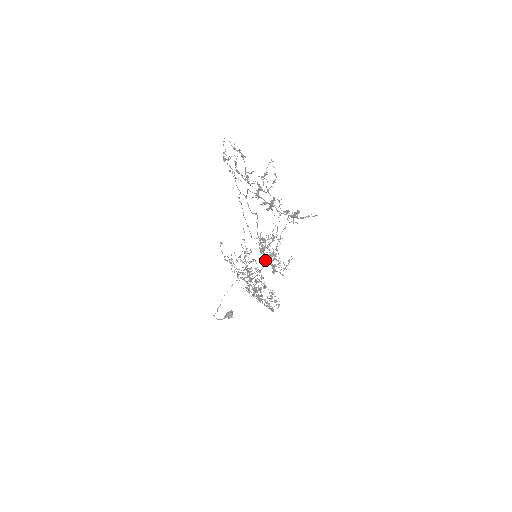
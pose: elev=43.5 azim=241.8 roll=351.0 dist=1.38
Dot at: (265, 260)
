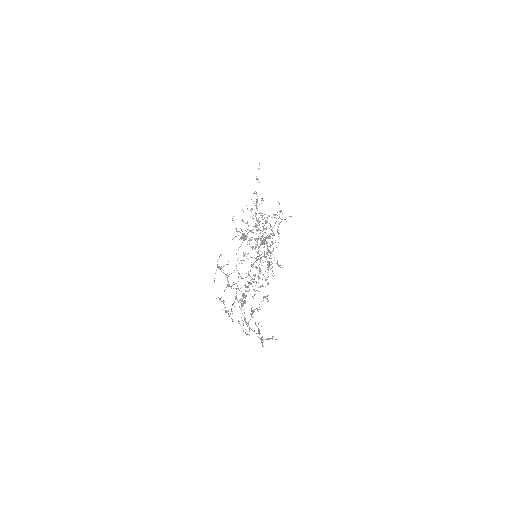
Dot at: occluded
